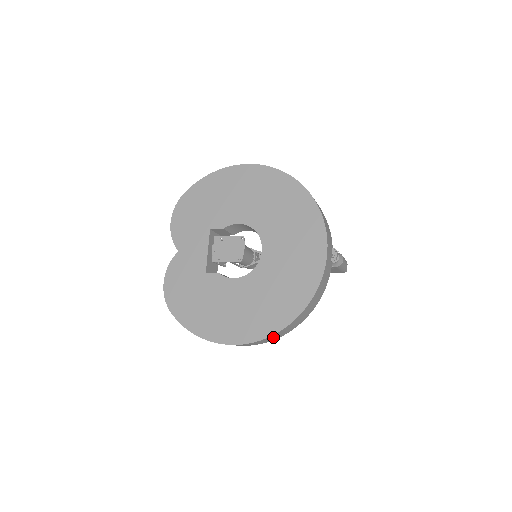
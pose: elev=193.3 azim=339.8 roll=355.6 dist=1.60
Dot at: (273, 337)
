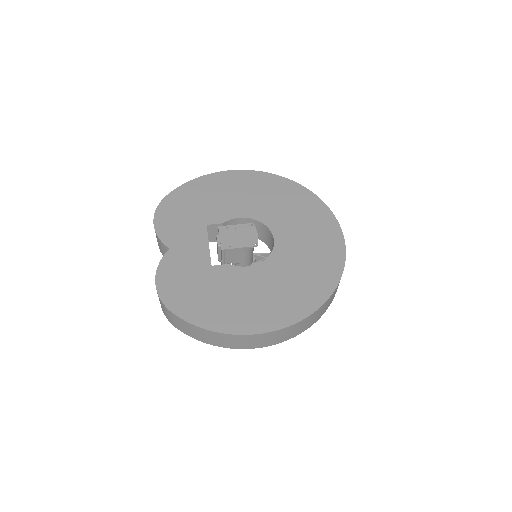
Dot at: (306, 322)
